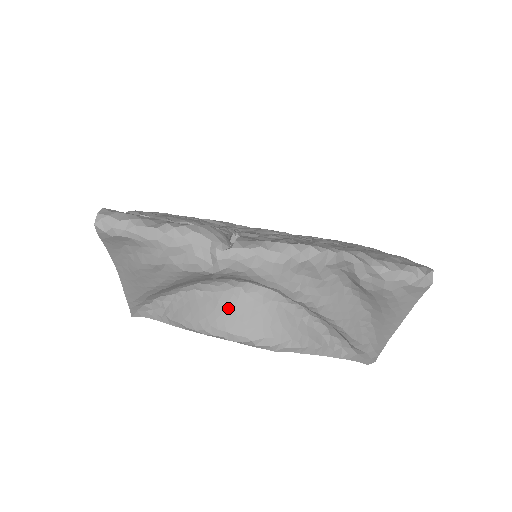
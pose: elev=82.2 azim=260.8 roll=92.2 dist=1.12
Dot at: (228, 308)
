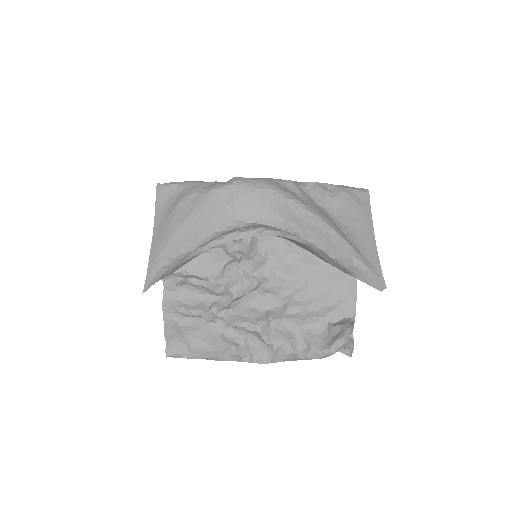
Dot at: occluded
